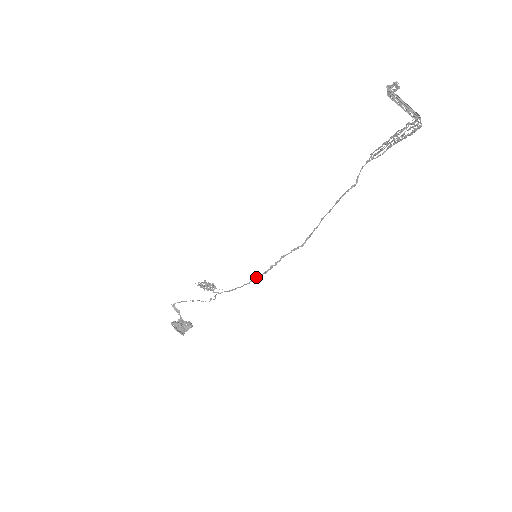
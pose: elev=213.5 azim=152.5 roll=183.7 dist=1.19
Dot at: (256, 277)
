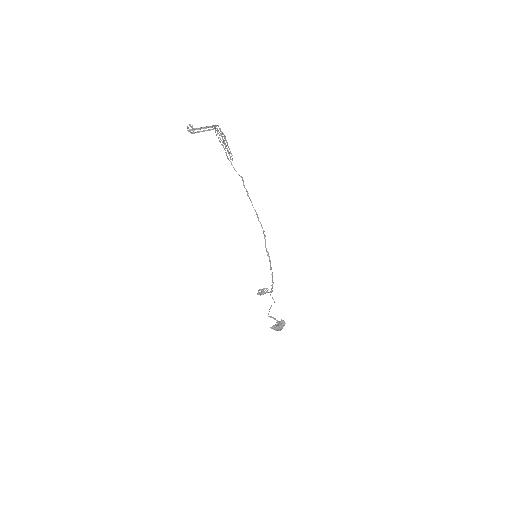
Dot at: (270, 267)
